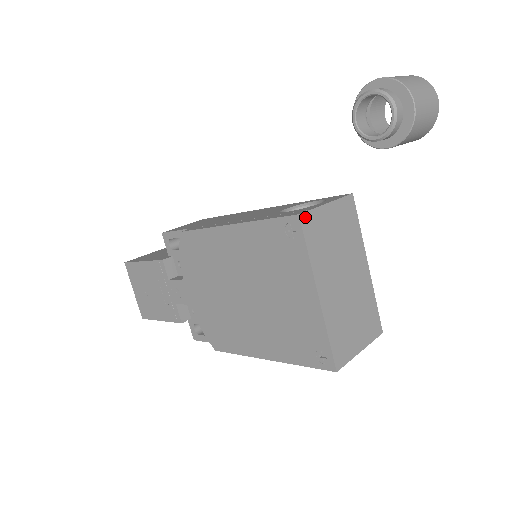
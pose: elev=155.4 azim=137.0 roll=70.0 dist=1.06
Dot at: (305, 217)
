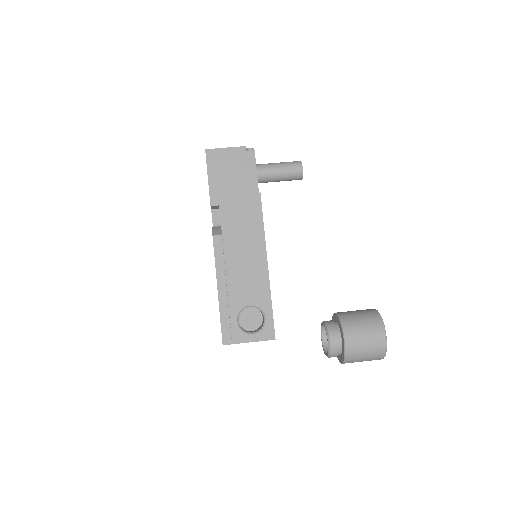
Dot at: (227, 344)
